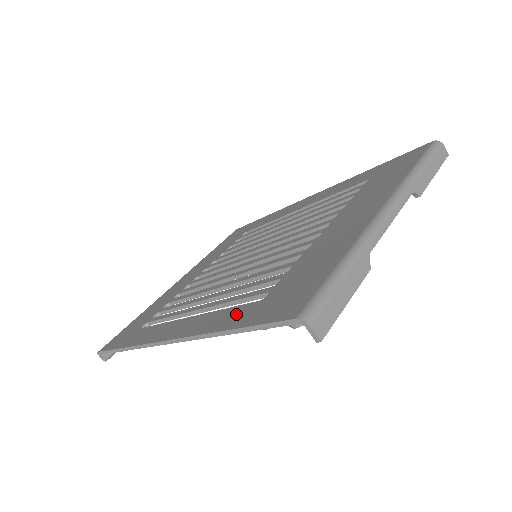
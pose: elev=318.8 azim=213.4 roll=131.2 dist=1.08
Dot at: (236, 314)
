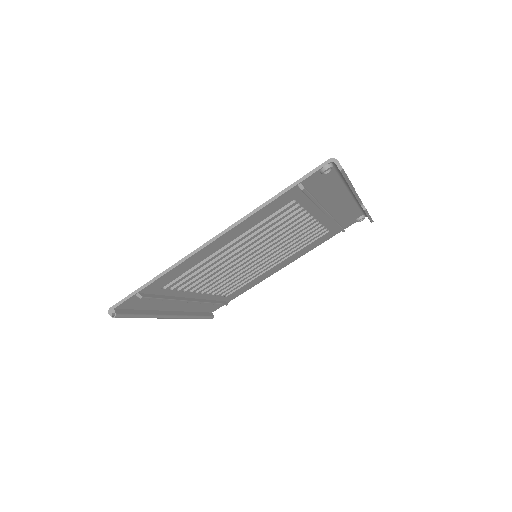
Dot at: occluded
